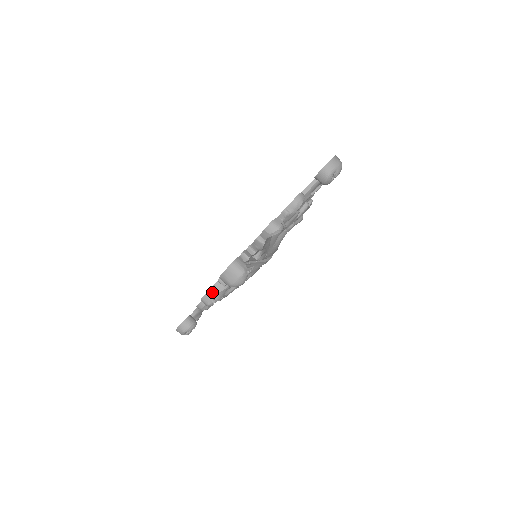
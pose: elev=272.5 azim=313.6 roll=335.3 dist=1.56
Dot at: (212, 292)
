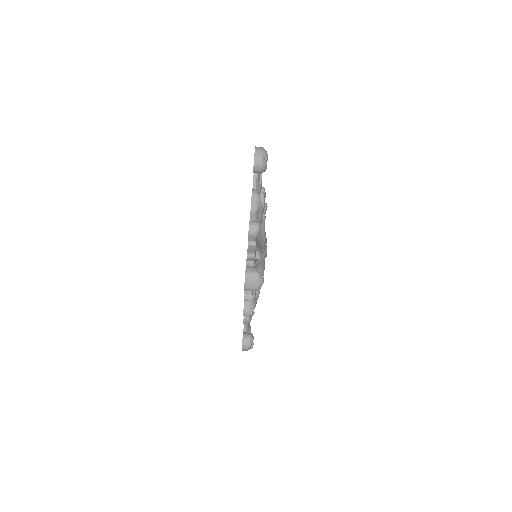
Dot at: (247, 304)
